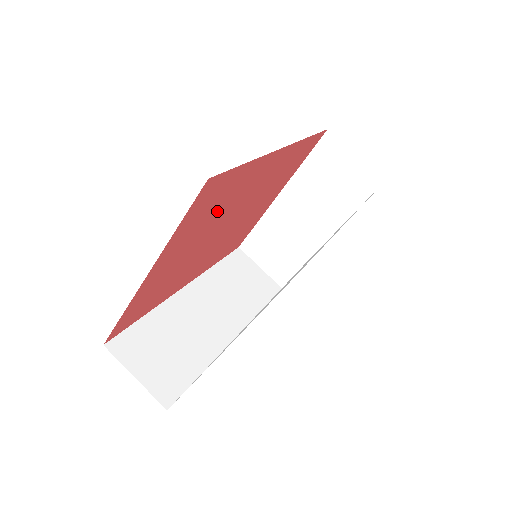
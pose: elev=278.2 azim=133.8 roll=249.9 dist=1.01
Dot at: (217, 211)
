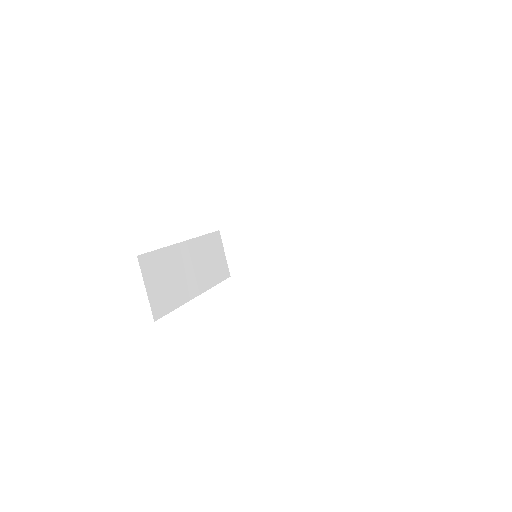
Dot at: occluded
